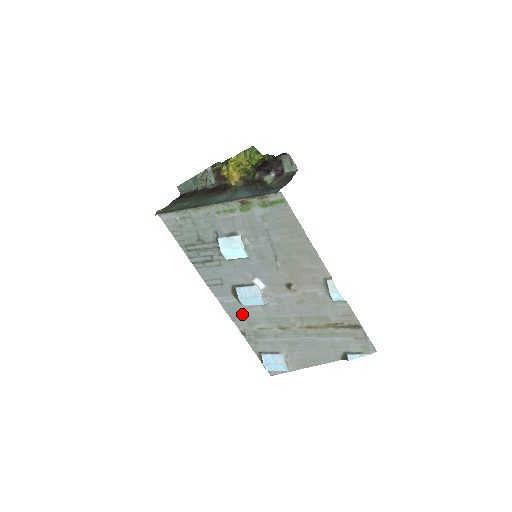
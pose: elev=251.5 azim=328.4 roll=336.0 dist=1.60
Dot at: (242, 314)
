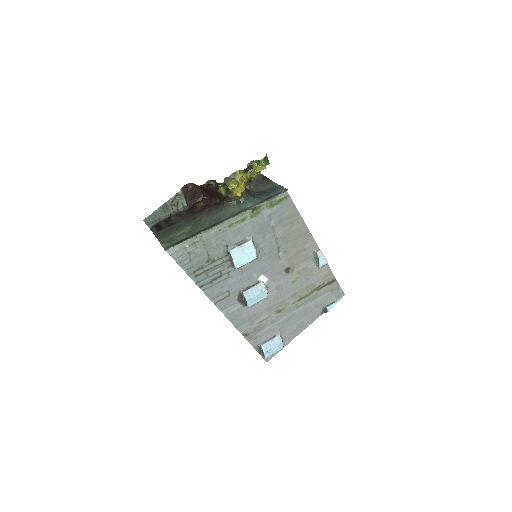
Dot at: (245, 316)
